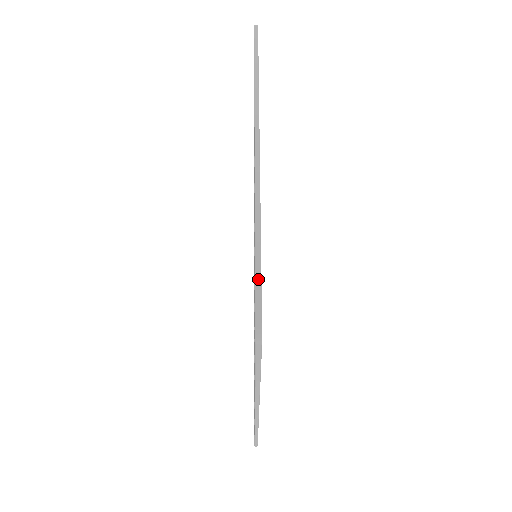
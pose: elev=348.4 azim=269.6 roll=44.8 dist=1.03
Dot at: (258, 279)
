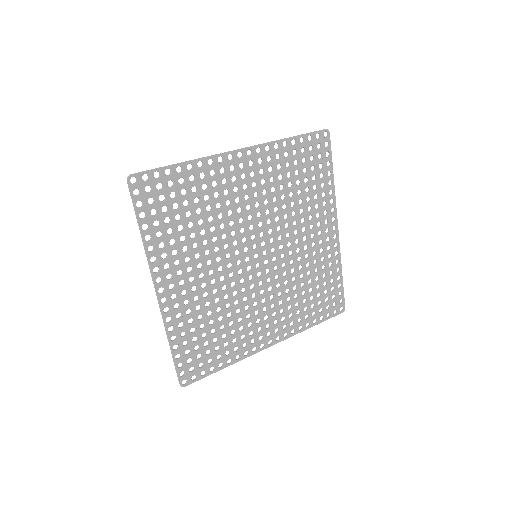
Dot at: (155, 168)
